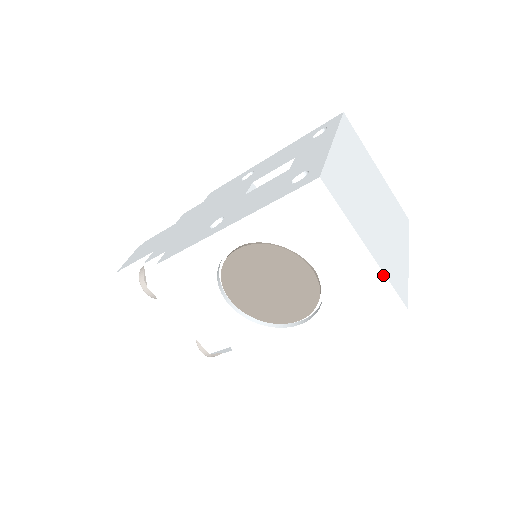
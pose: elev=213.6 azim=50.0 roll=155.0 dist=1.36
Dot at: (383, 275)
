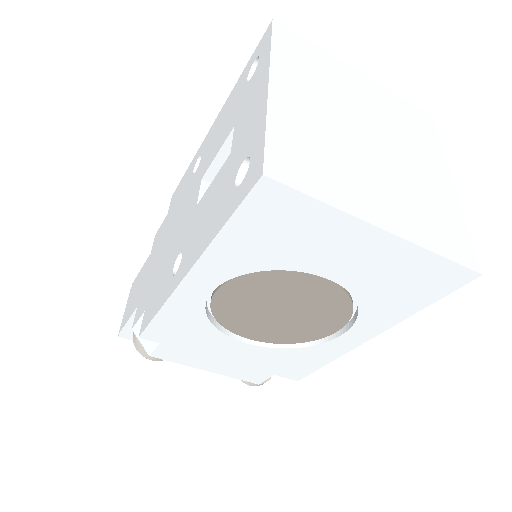
Dot at: (426, 251)
